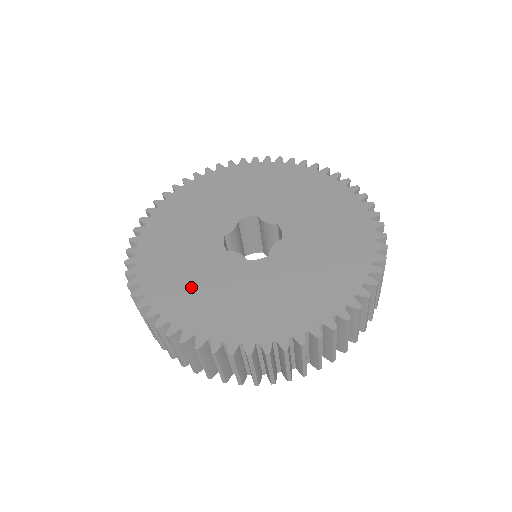
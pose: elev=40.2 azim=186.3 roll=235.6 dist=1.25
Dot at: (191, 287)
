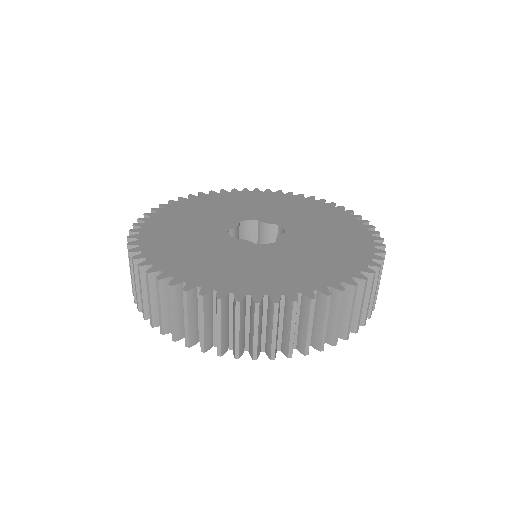
Dot at: (203, 259)
